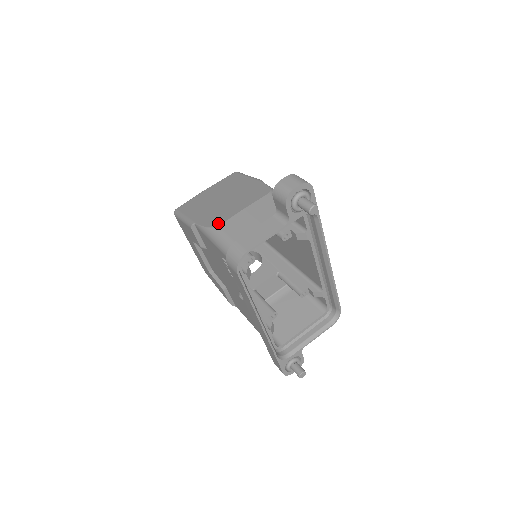
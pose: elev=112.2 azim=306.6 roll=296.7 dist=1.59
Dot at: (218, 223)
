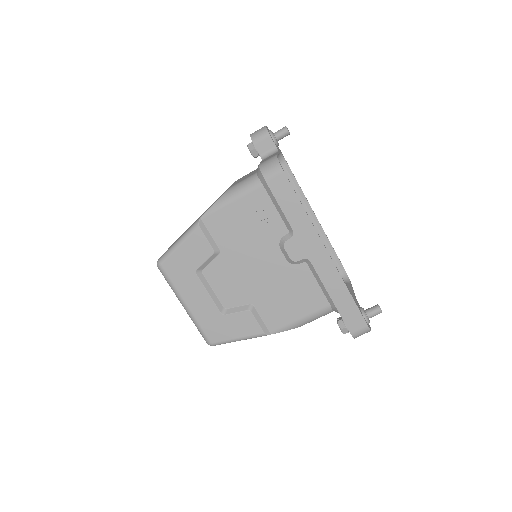
Dot at: occluded
